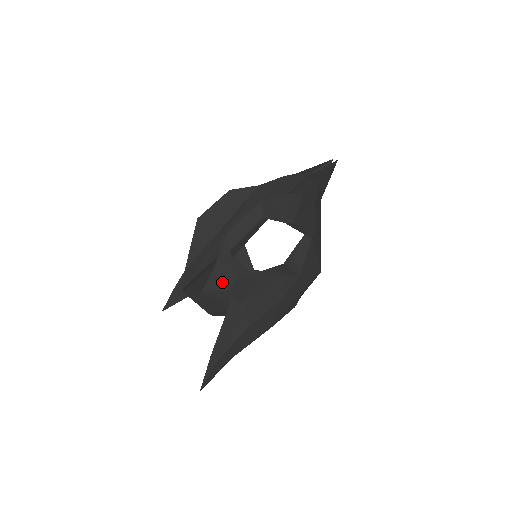
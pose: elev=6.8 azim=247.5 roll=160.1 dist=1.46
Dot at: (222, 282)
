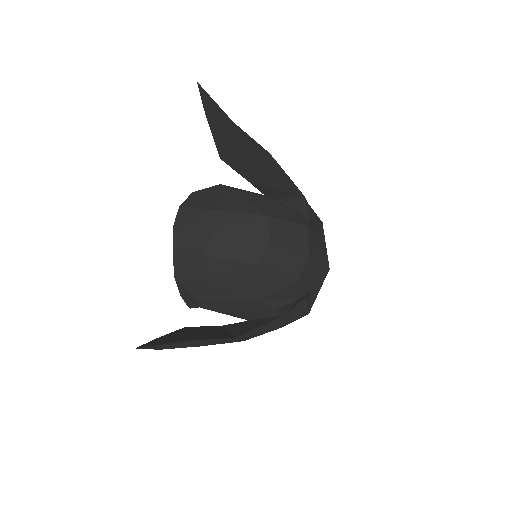
Dot at: occluded
